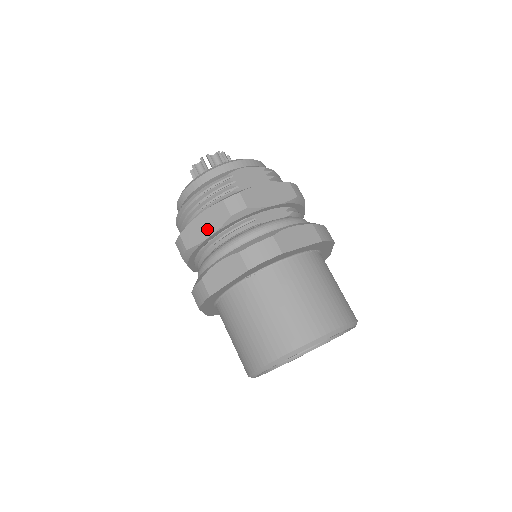
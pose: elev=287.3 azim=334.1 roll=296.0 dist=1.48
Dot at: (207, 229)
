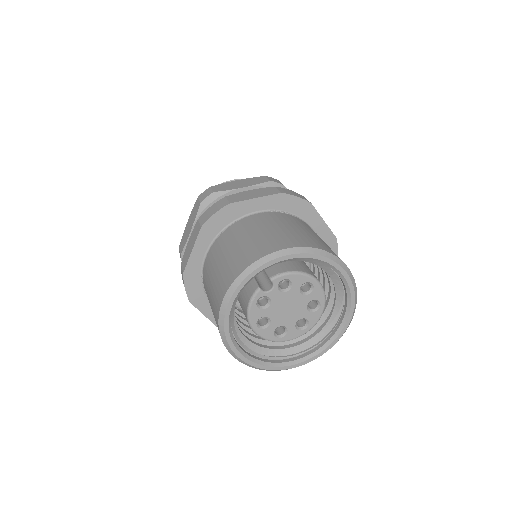
Dot at: (242, 185)
